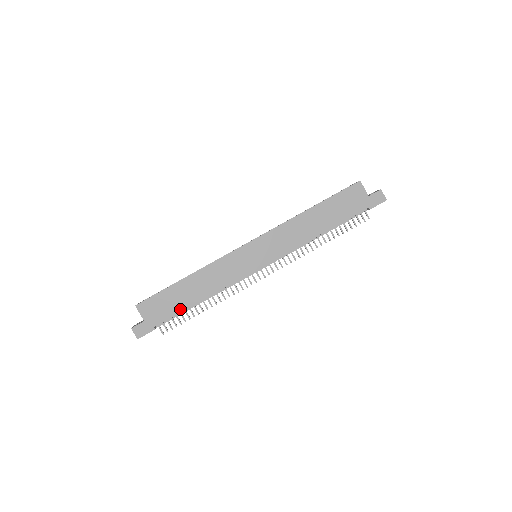
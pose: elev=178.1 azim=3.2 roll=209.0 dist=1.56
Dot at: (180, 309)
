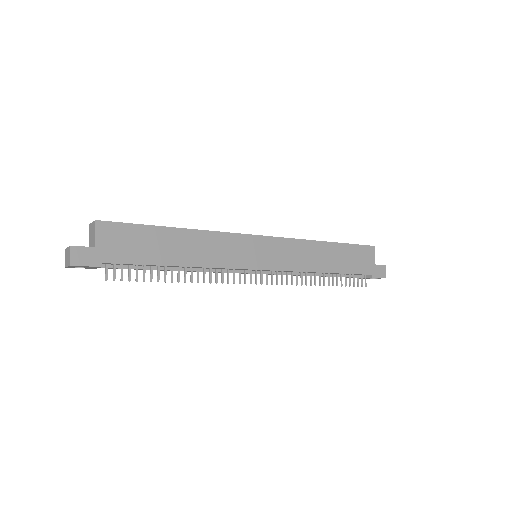
Dot at: (149, 260)
